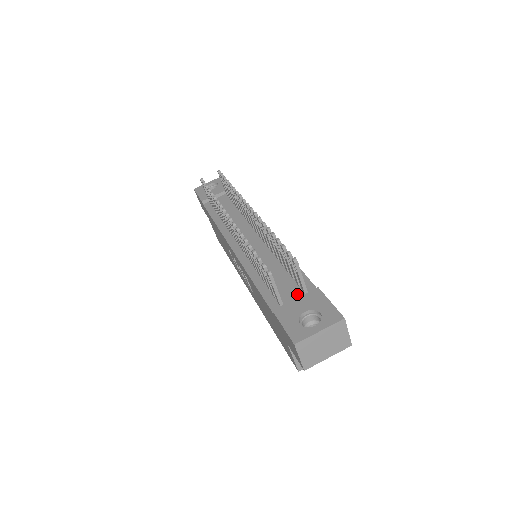
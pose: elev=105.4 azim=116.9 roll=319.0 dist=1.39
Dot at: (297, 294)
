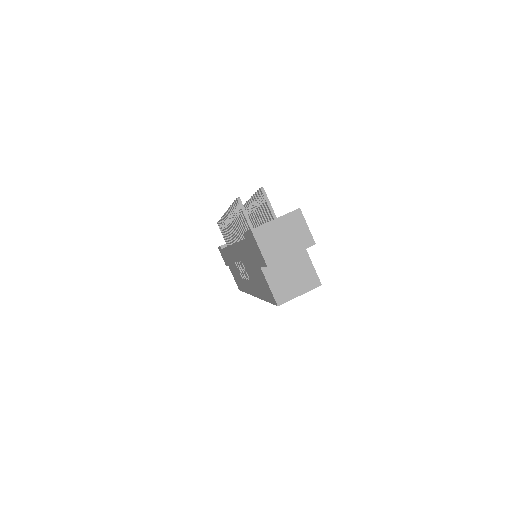
Dot at: occluded
